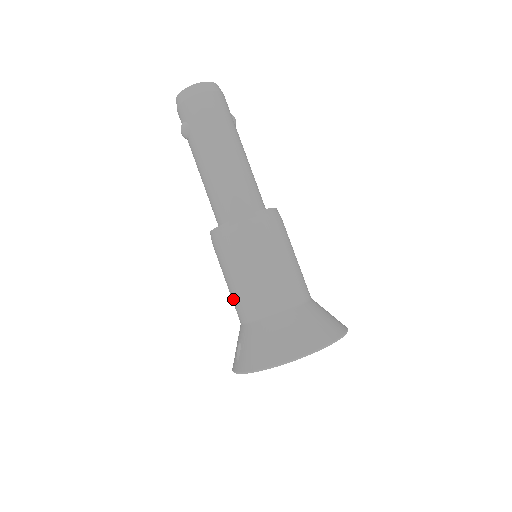
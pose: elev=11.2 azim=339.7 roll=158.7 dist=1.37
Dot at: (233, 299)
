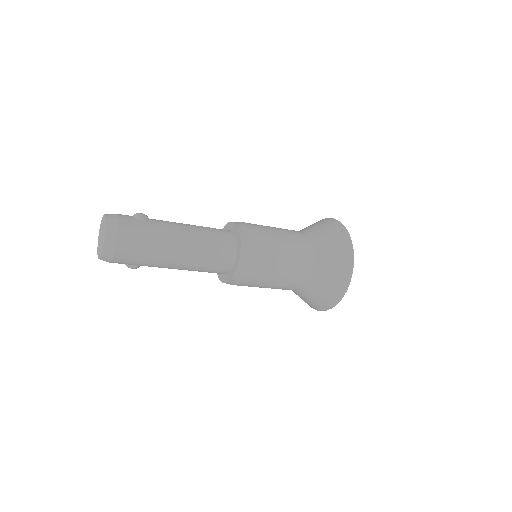
Dot at: occluded
